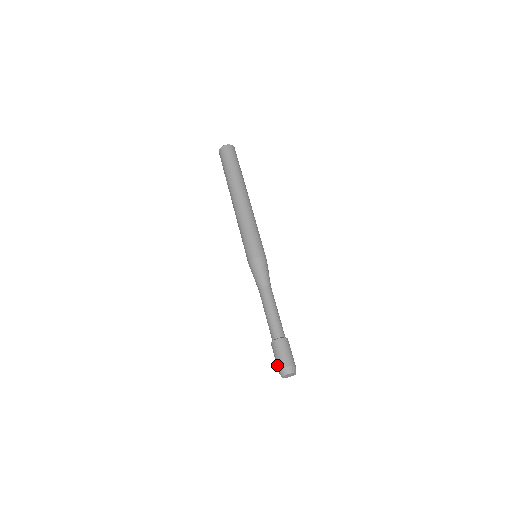
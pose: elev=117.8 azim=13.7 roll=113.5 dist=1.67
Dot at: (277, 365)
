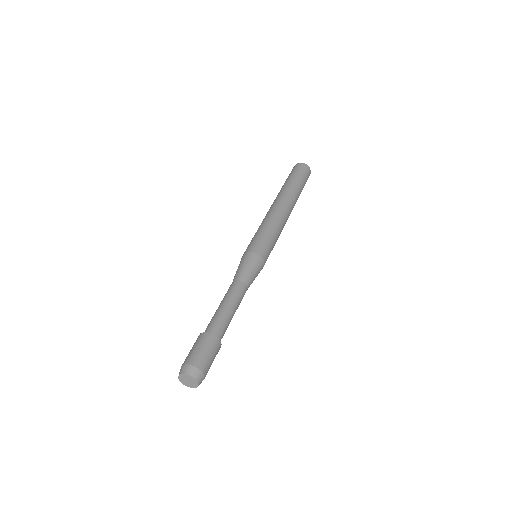
Dot at: occluded
